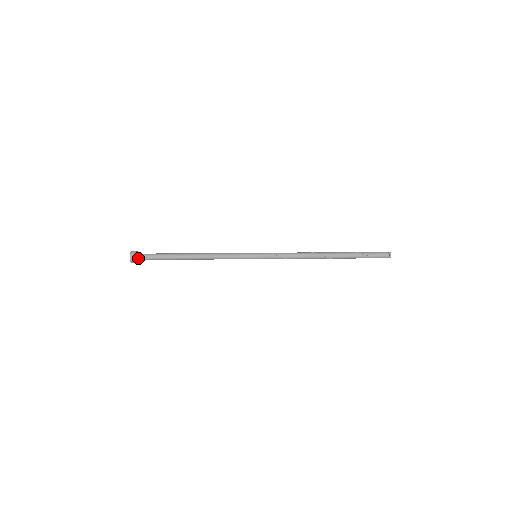
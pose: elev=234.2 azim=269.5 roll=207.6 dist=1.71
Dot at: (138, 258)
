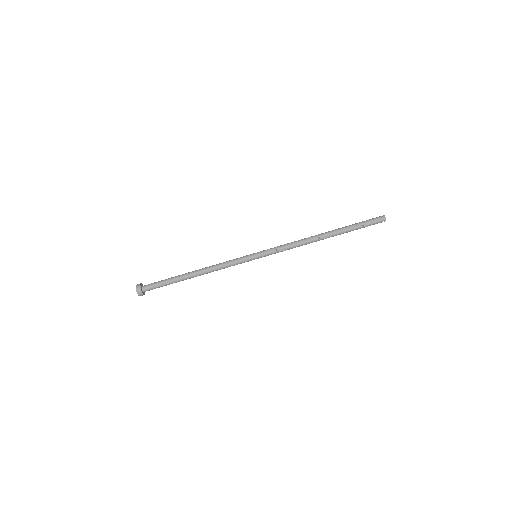
Dot at: (144, 290)
